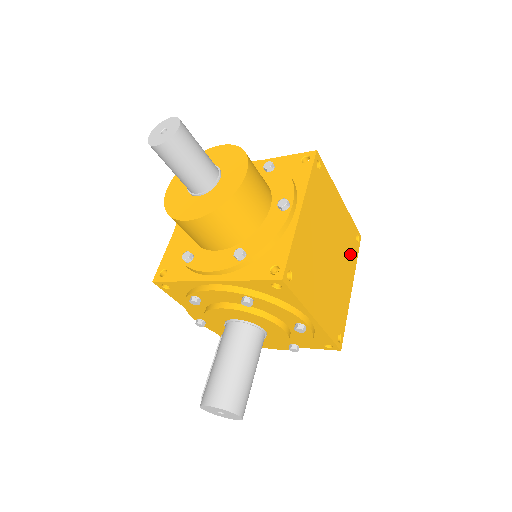
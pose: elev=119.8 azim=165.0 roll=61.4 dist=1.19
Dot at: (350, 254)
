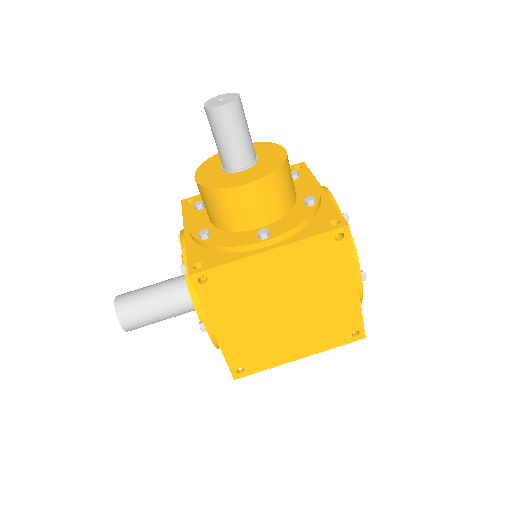
Dot at: (327, 335)
